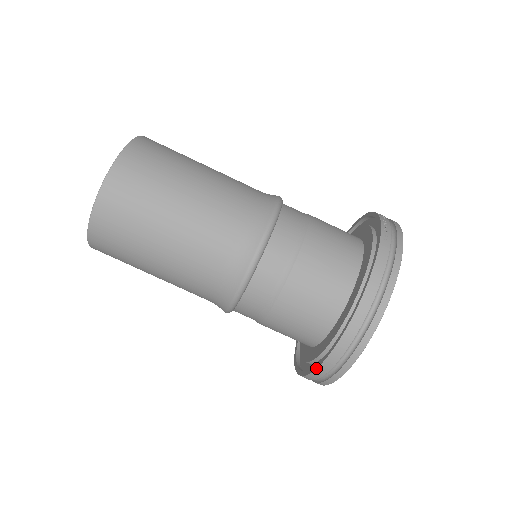
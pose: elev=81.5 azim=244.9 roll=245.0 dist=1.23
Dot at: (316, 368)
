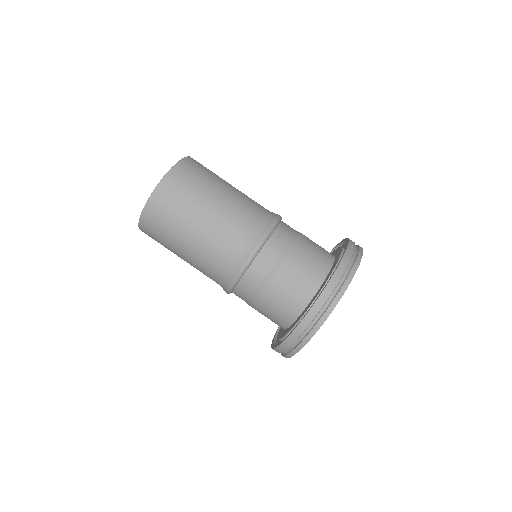
Dot at: (290, 334)
